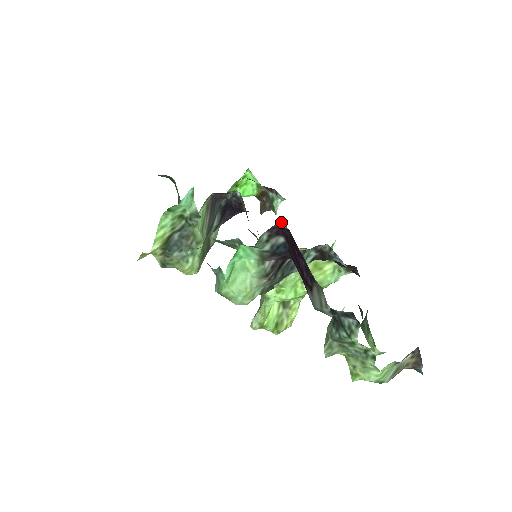
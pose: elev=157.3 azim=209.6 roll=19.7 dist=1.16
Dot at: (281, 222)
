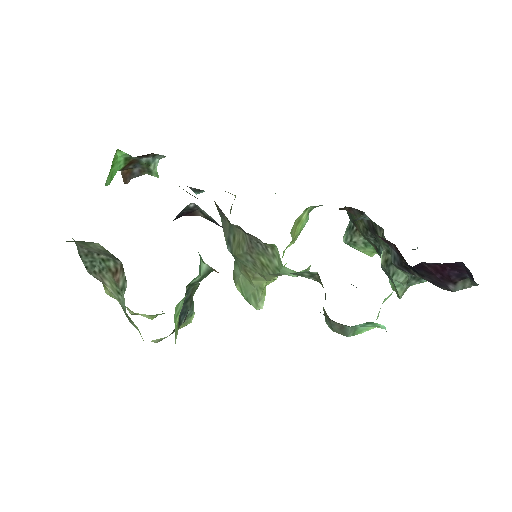
Dot at: (196, 189)
